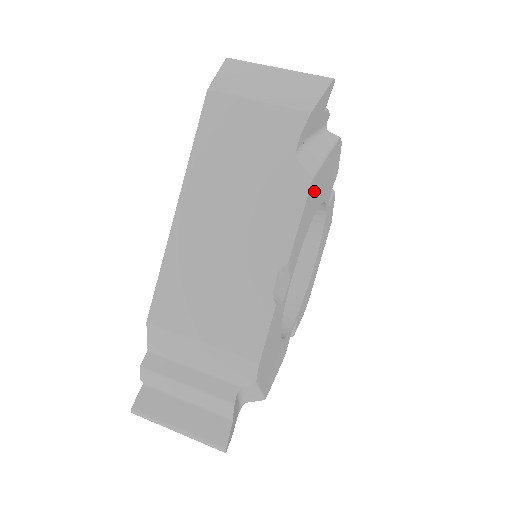
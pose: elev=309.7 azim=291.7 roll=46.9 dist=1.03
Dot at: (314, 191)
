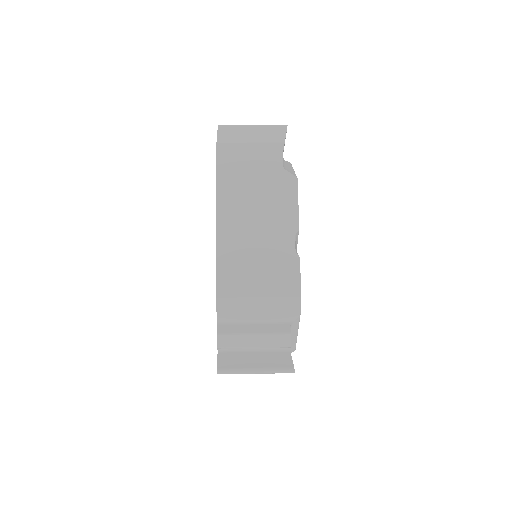
Dot at: occluded
